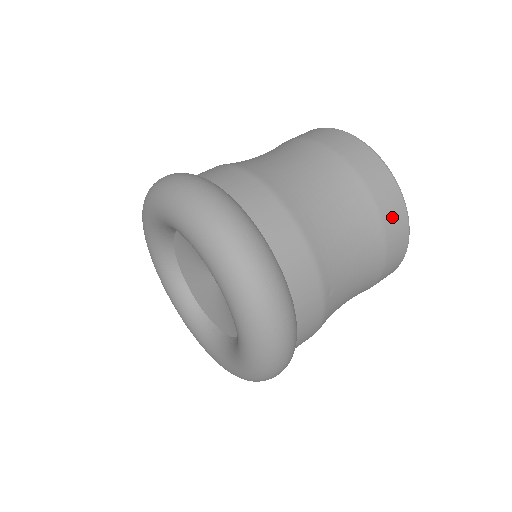
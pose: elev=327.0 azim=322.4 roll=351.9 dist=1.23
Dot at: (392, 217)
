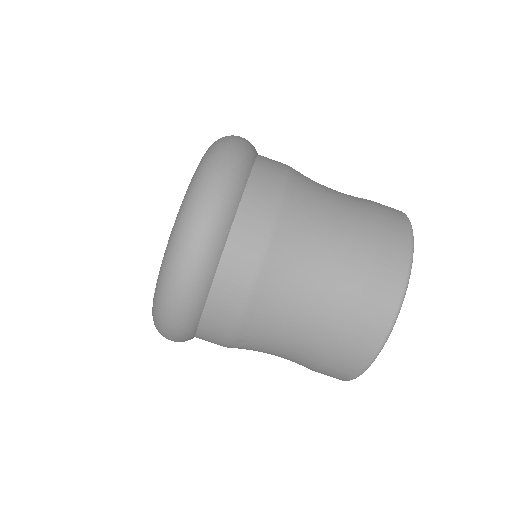
Dot at: (348, 356)
